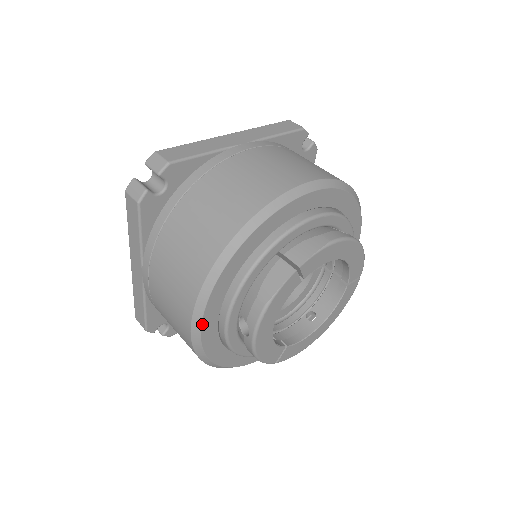
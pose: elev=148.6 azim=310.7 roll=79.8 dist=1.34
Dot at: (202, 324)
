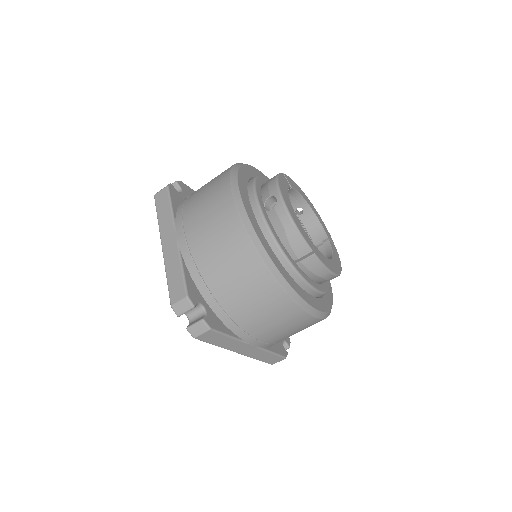
Dot at: (240, 193)
